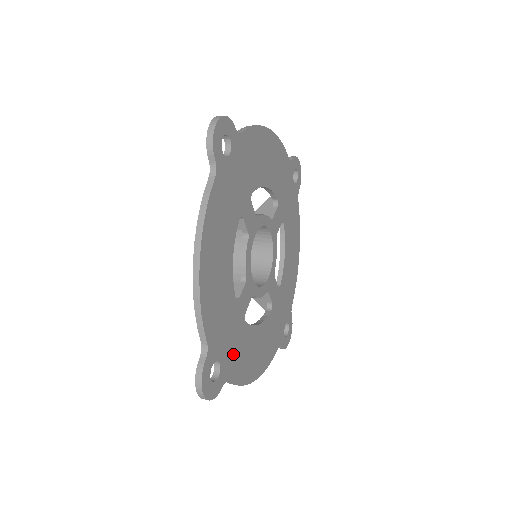
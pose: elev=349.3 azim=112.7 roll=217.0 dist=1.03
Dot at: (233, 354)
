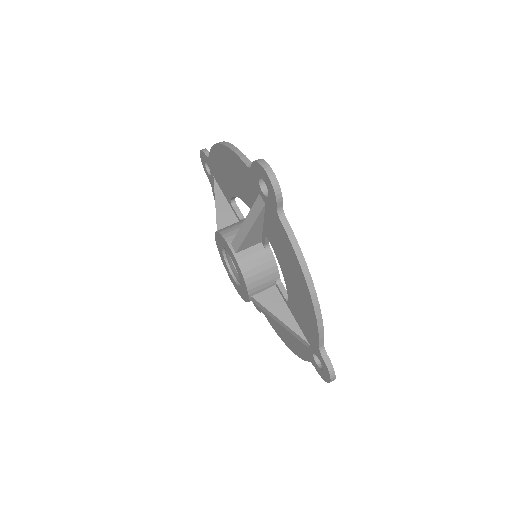
Dot at: occluded
